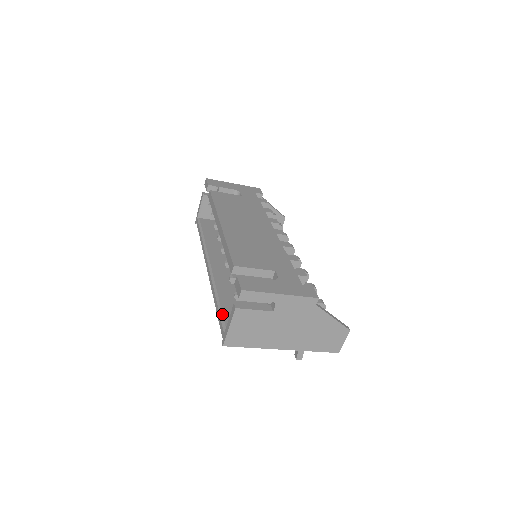
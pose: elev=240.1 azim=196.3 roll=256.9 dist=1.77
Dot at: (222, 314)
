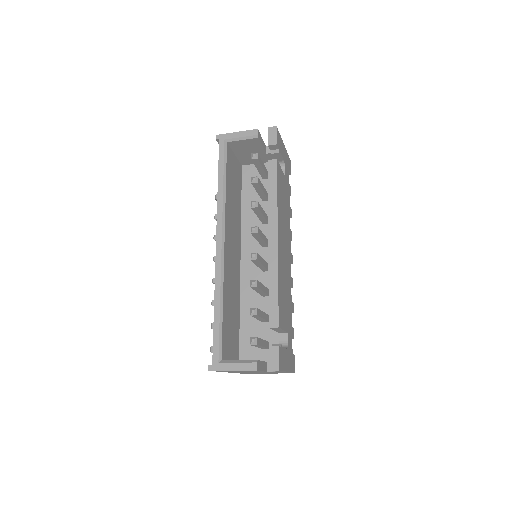
Dot at: (222, 335)
